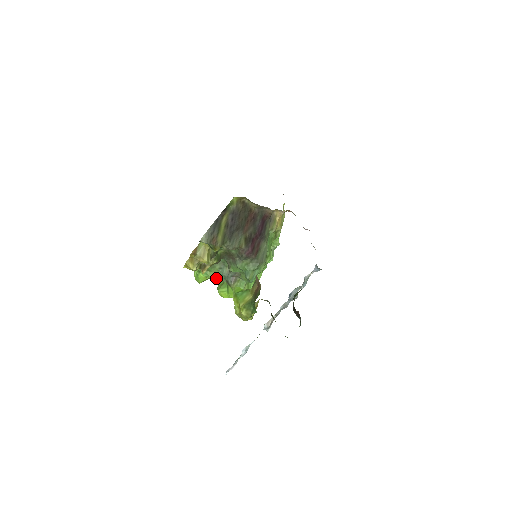
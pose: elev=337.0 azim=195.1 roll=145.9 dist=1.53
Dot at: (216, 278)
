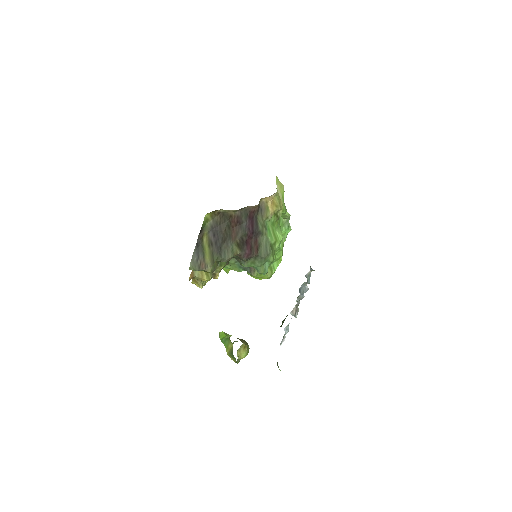
Dot at: (237, 270)
